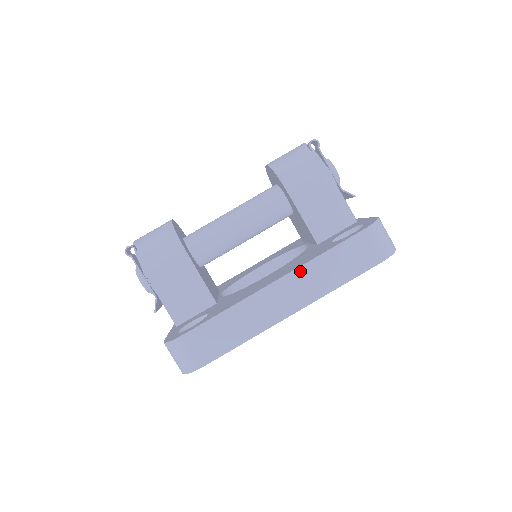
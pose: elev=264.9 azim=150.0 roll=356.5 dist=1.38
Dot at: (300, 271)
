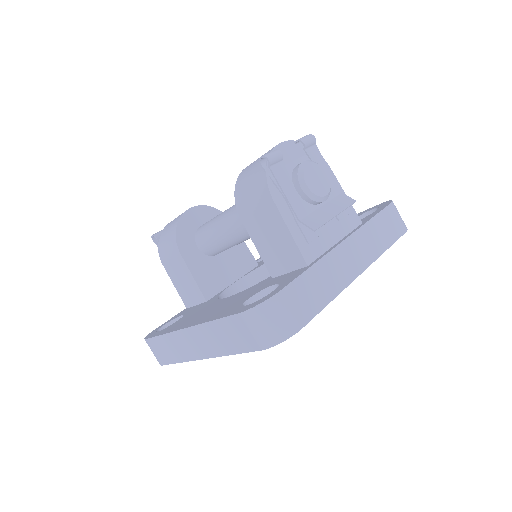
Dot at: (200, 328)
